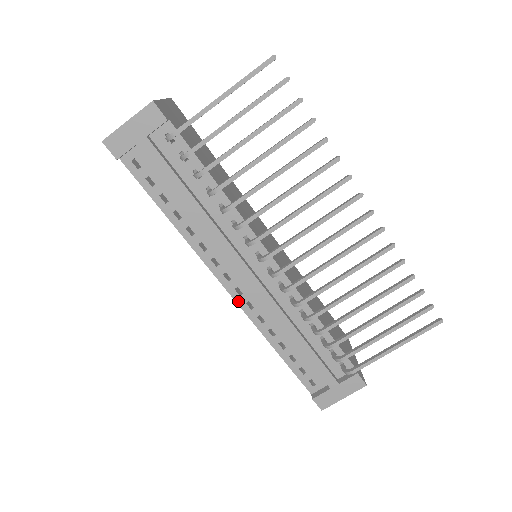
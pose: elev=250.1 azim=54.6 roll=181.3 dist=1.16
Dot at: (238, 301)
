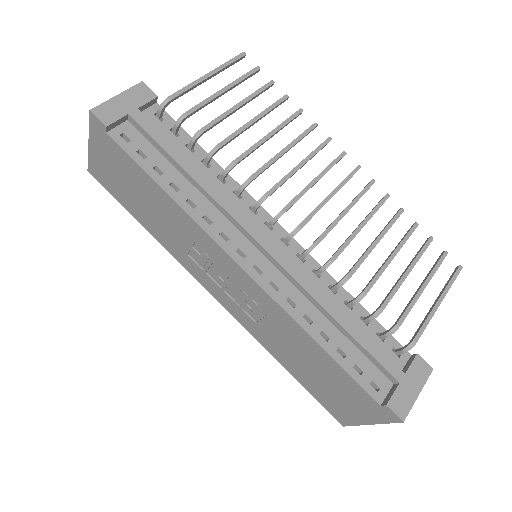
Dot at: (260, 282)
